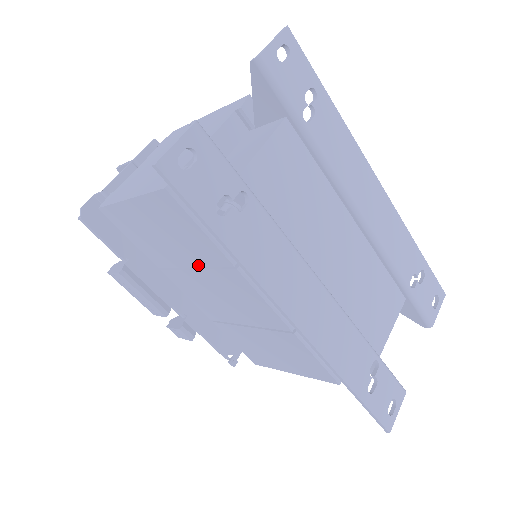
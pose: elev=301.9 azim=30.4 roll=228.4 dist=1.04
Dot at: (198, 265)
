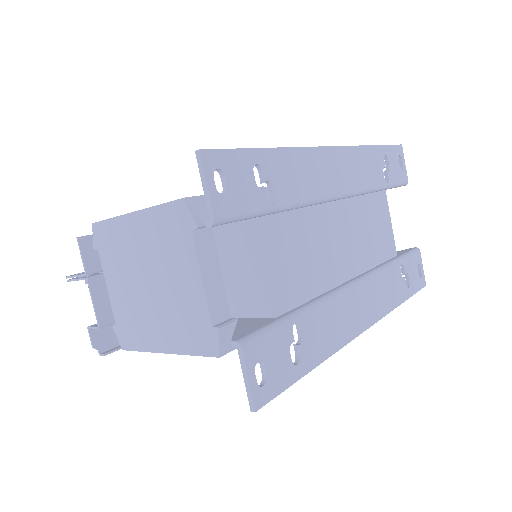
Dot at: occluded
